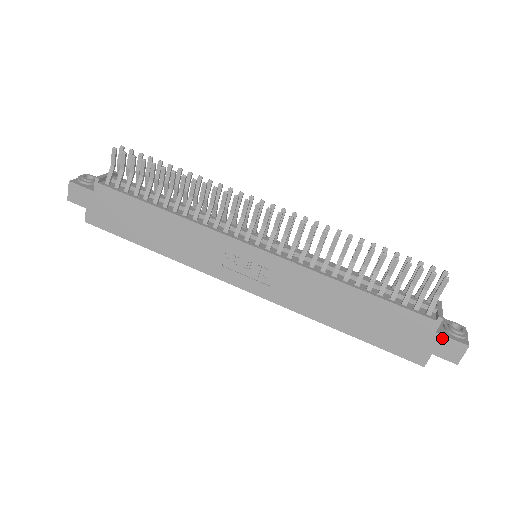
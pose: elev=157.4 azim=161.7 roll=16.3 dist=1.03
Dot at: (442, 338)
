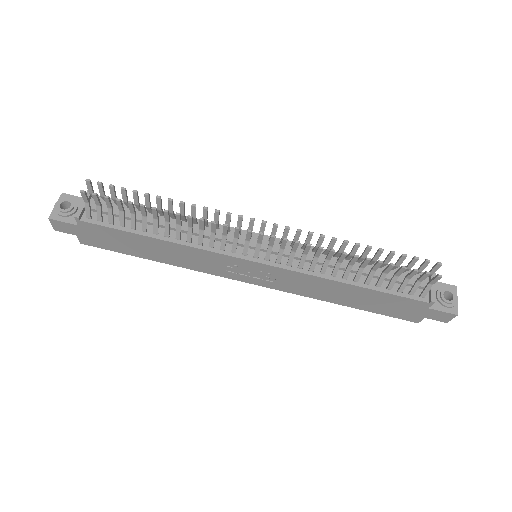
Dot at: (434, 311)
